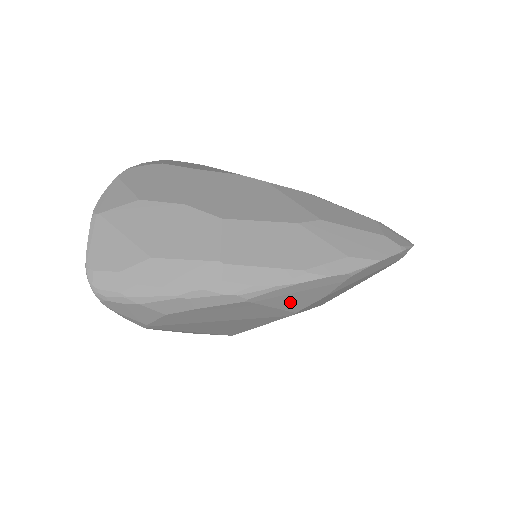
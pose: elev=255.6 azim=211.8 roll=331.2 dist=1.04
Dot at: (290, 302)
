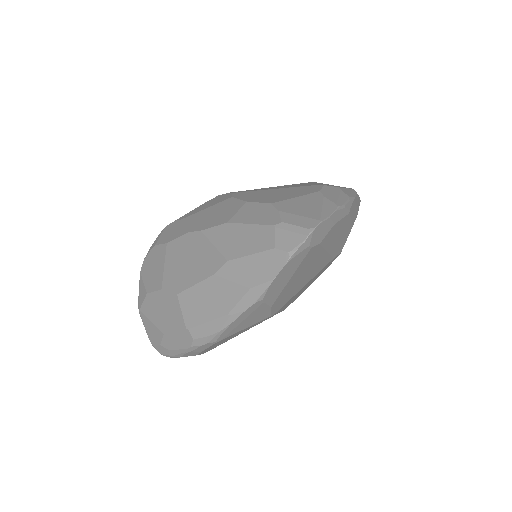
Dot at: (250, 323)
